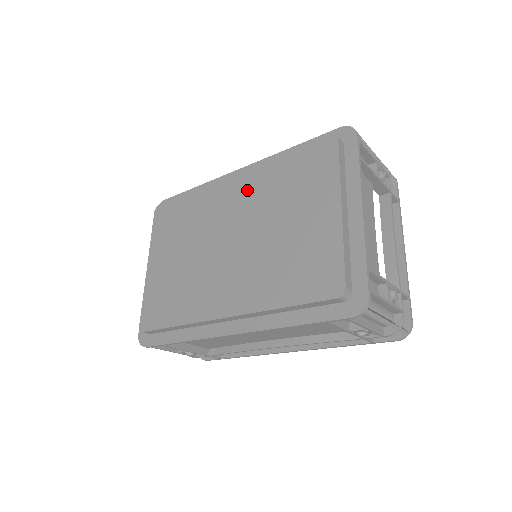
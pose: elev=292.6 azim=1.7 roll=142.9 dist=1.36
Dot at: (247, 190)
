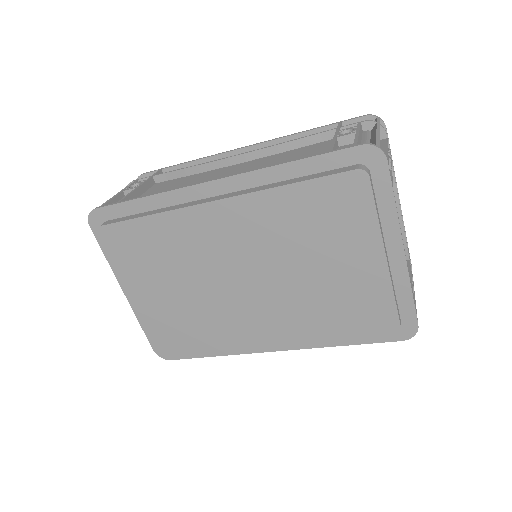
Dot at: (247, 225)
